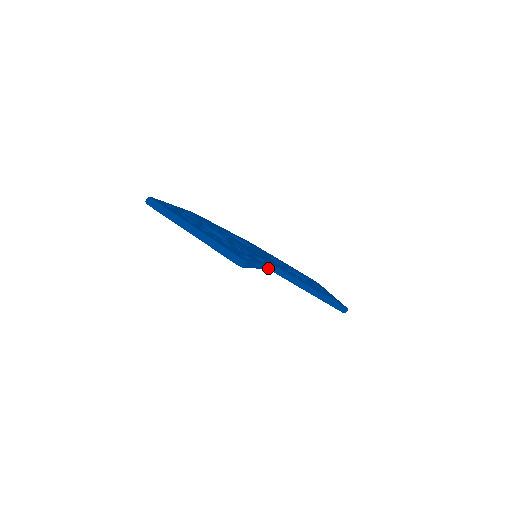
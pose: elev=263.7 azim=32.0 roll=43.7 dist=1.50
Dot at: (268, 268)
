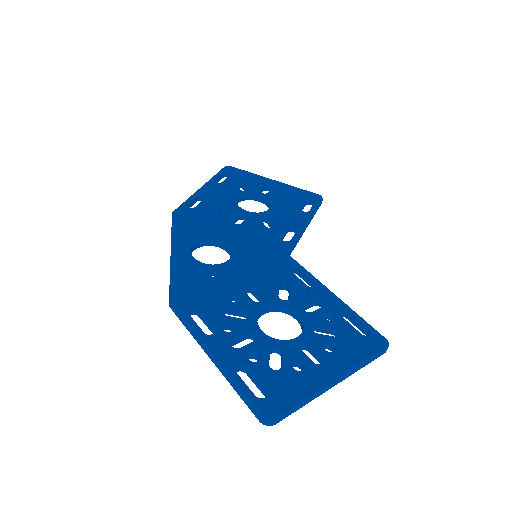
Dot at: occluded
